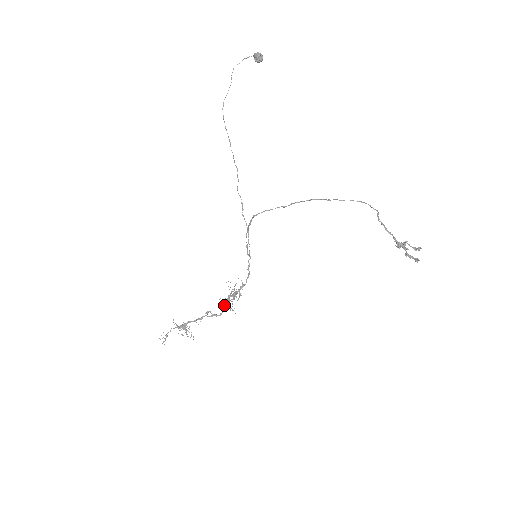
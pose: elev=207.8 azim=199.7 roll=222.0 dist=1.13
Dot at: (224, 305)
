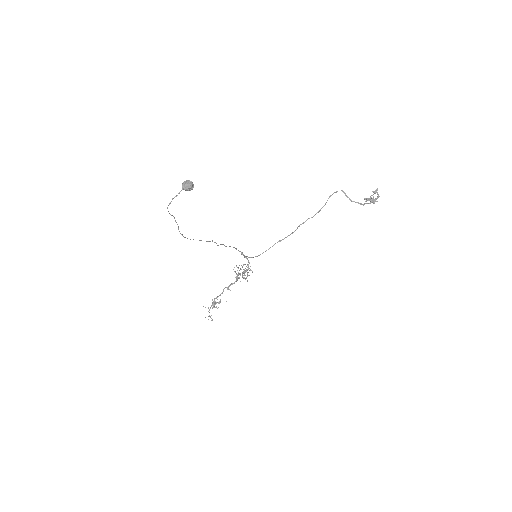
Dot at: (237, 278)
